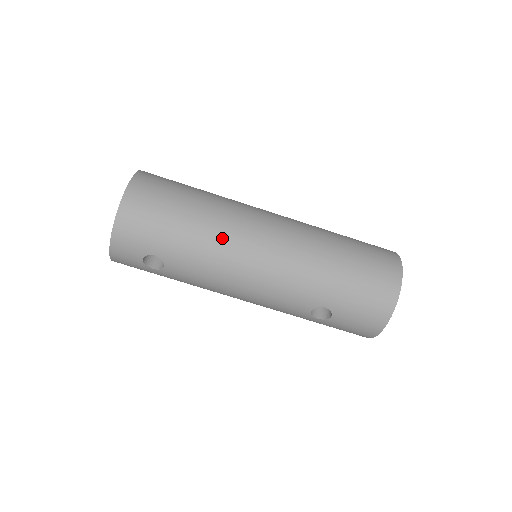
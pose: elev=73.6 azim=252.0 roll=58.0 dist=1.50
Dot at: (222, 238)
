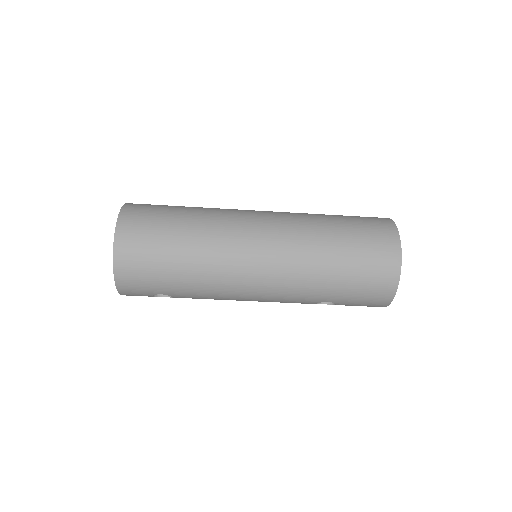
Dot at: (217, 272)
